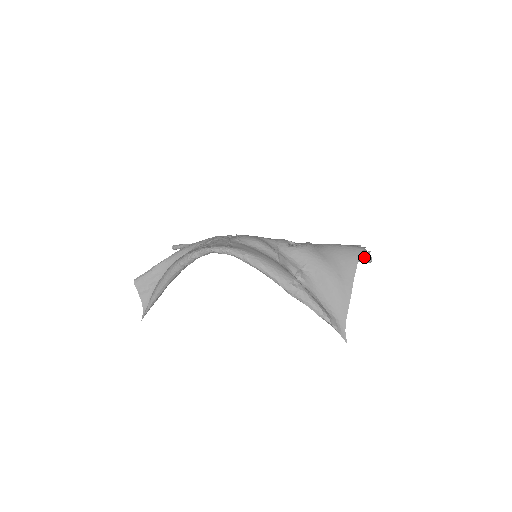
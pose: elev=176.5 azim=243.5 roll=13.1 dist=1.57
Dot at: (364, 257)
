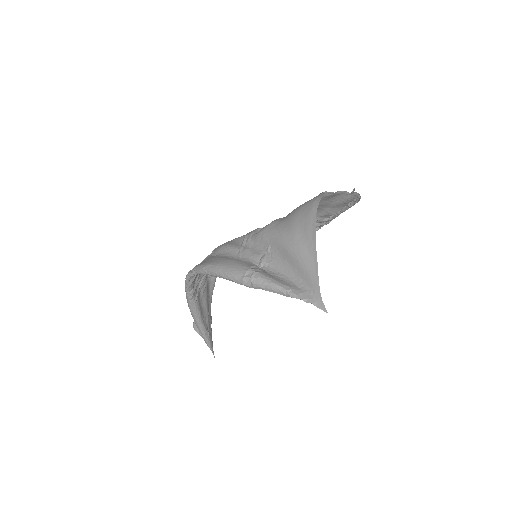
Dot at: (353, 198)
